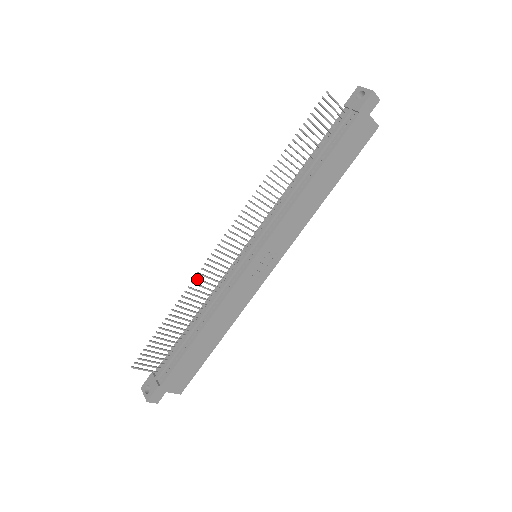
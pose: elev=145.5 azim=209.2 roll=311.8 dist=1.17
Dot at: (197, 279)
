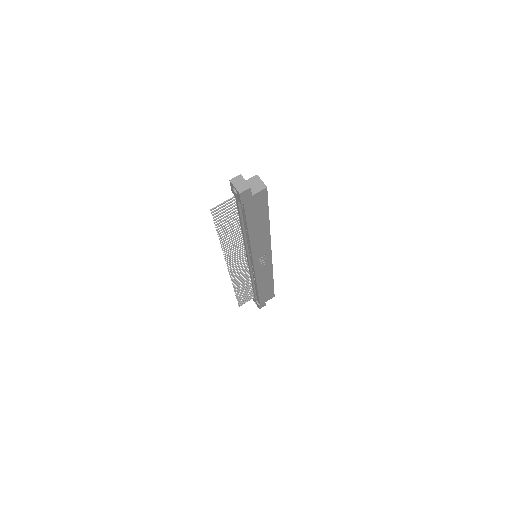
Dot at: (234, 281)
